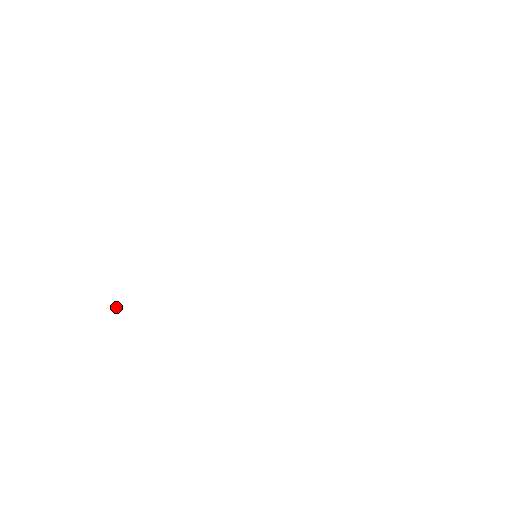
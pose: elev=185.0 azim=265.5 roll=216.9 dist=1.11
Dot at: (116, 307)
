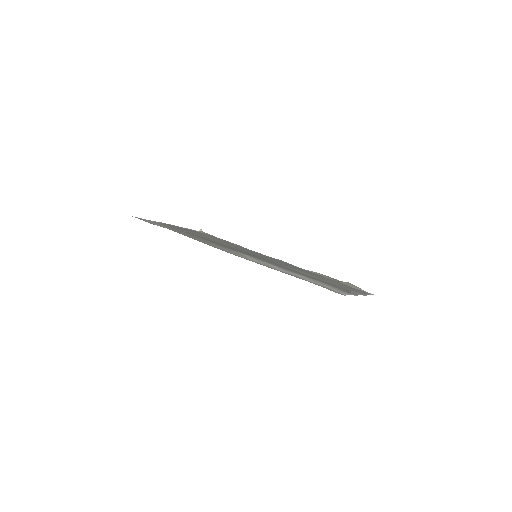
Dot at: (201, 230)
